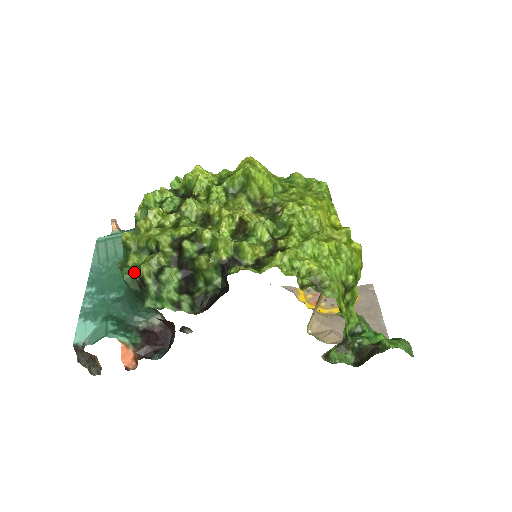
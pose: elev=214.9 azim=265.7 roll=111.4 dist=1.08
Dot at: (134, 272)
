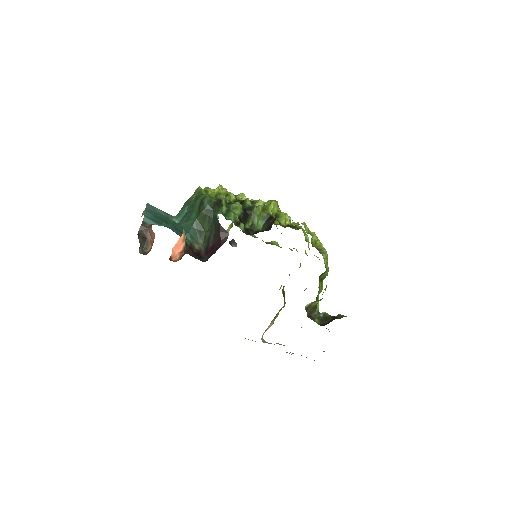
Dot at: occluded
